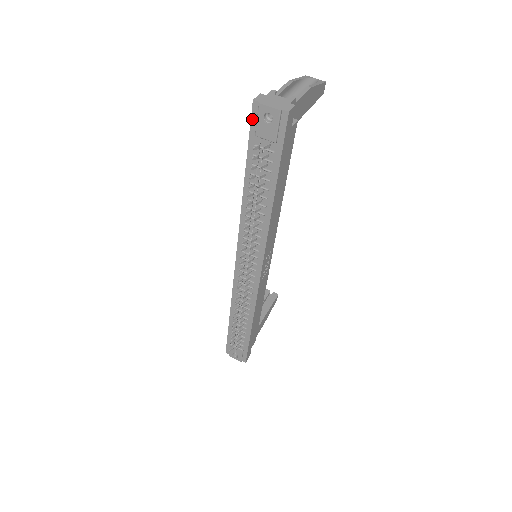
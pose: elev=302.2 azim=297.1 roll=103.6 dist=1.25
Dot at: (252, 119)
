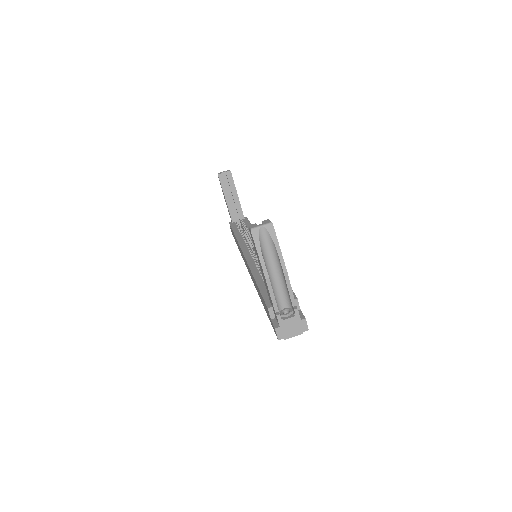
Dot at: occluded
